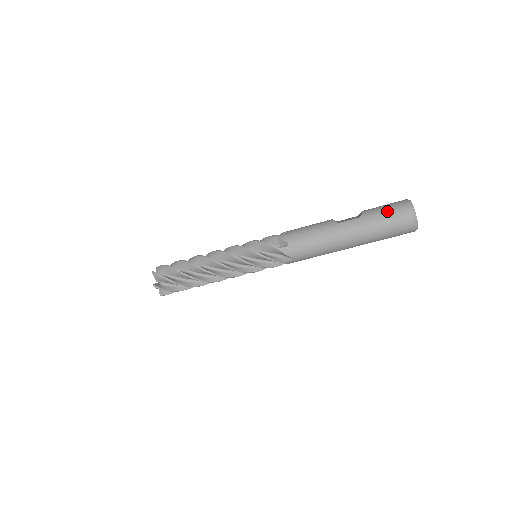
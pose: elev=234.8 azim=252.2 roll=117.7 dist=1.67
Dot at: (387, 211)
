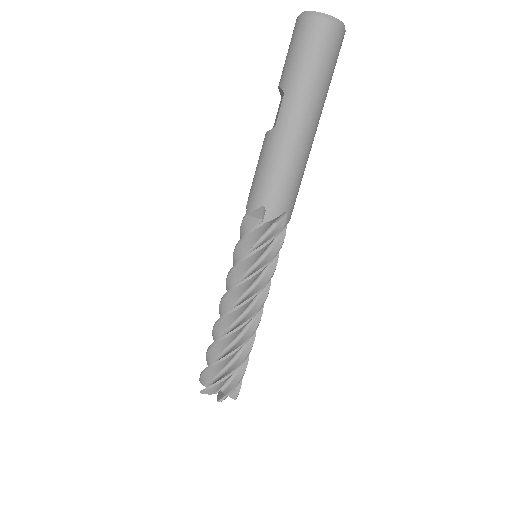
Dot at: (297, 51)
